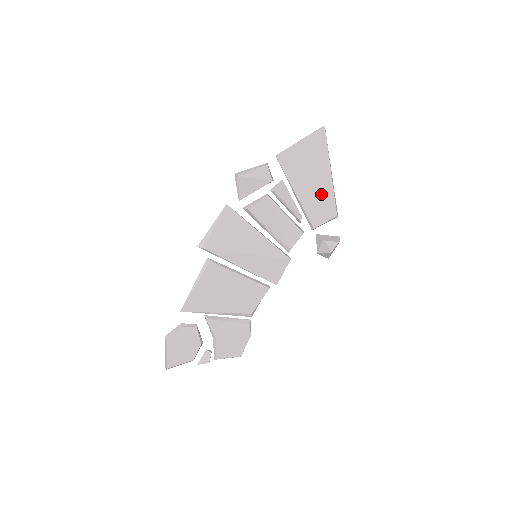
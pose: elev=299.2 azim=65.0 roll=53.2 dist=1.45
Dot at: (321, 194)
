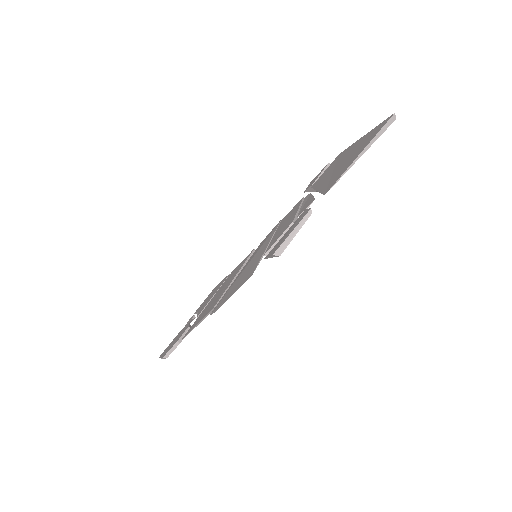
Dot at: occluded
